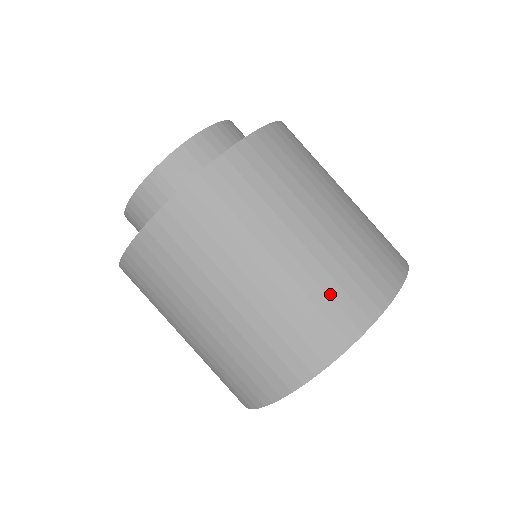
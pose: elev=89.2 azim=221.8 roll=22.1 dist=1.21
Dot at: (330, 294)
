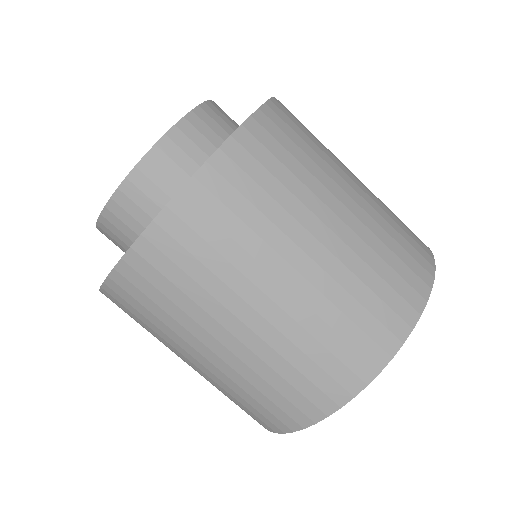
Dot at: (276, 387)
